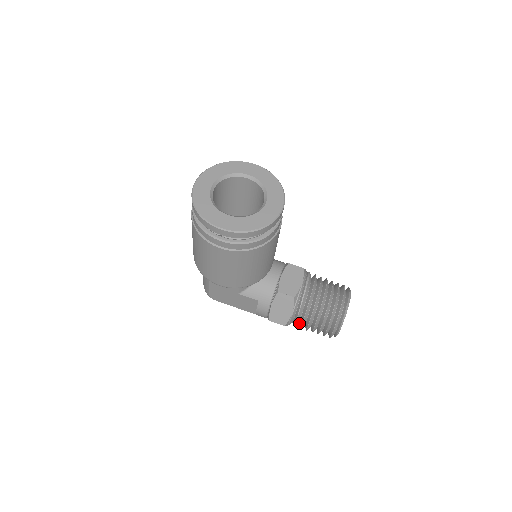
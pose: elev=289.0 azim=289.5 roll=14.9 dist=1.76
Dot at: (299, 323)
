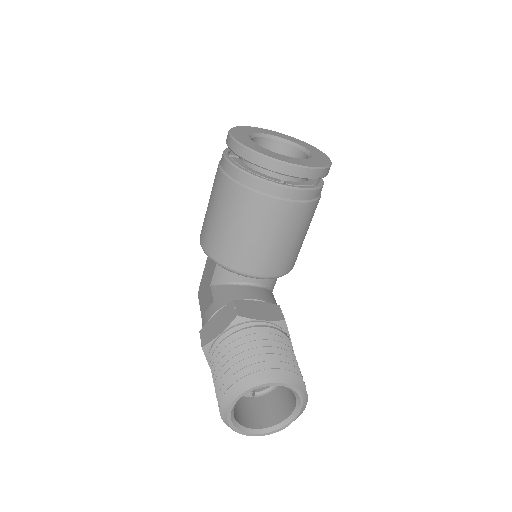
Dot at: occluded
